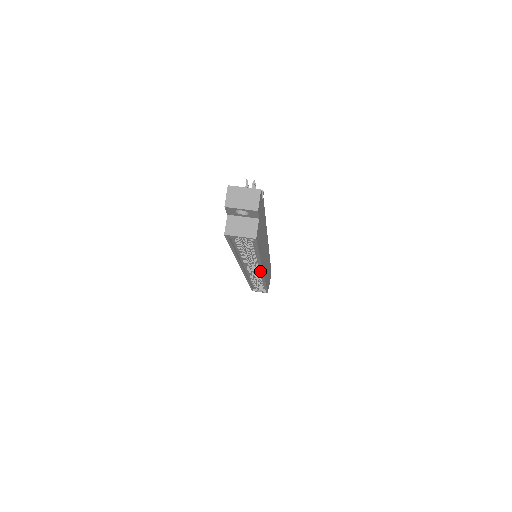
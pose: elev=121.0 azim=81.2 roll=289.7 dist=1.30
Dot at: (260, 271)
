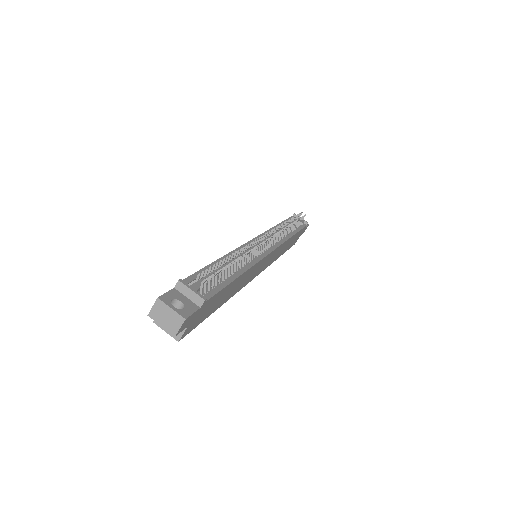
Dot at: occluded
